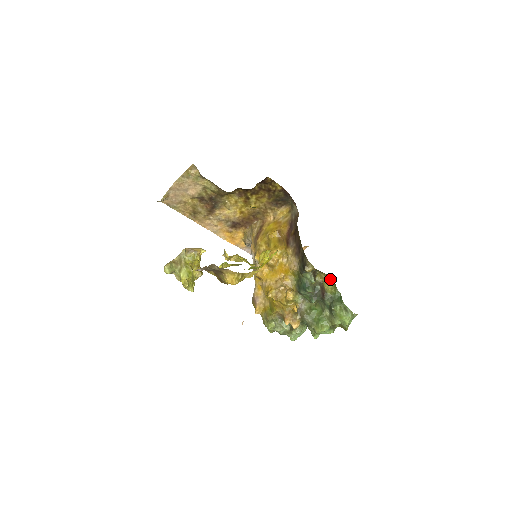
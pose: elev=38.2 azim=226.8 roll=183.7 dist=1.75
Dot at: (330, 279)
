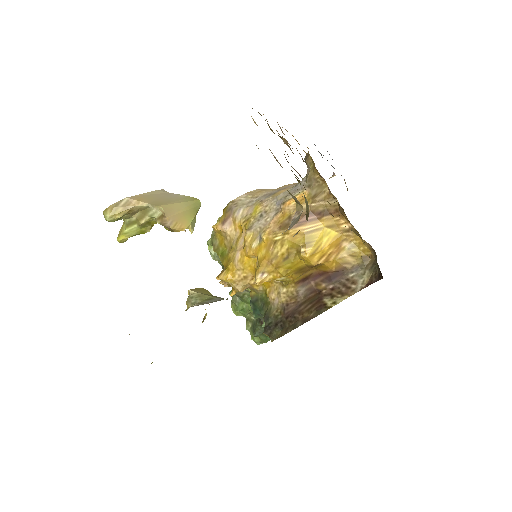
Dot at: occluded
